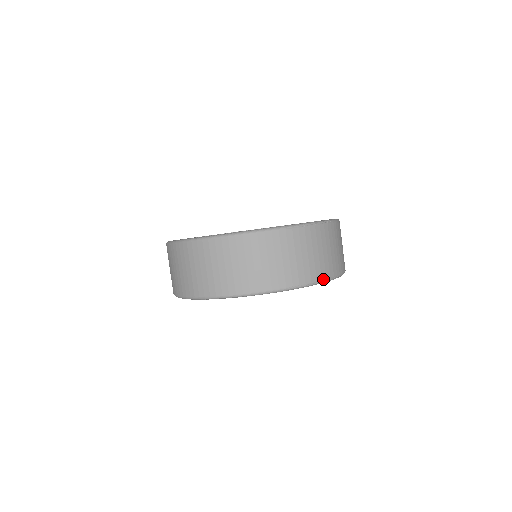
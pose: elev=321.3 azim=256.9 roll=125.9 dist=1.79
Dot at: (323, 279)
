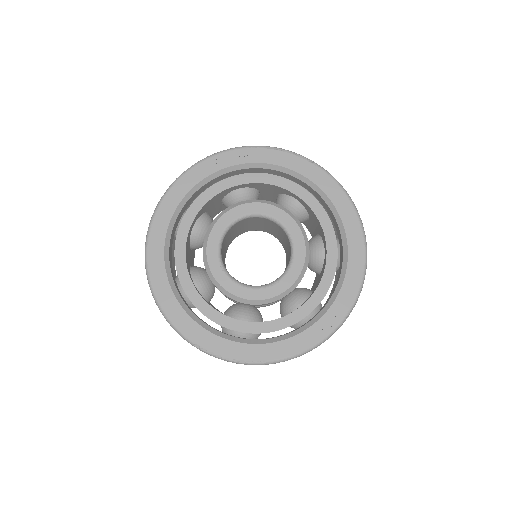
Dot at: occluded
